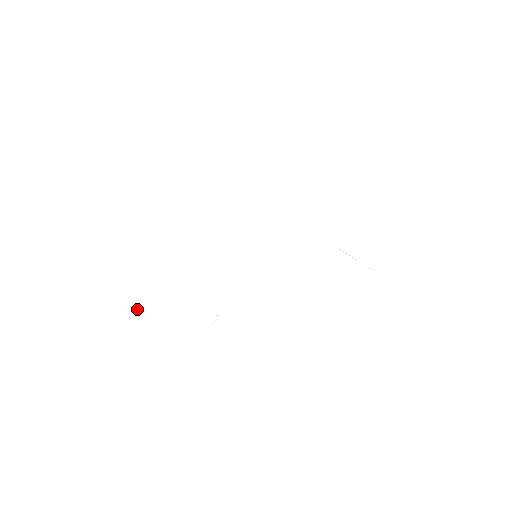
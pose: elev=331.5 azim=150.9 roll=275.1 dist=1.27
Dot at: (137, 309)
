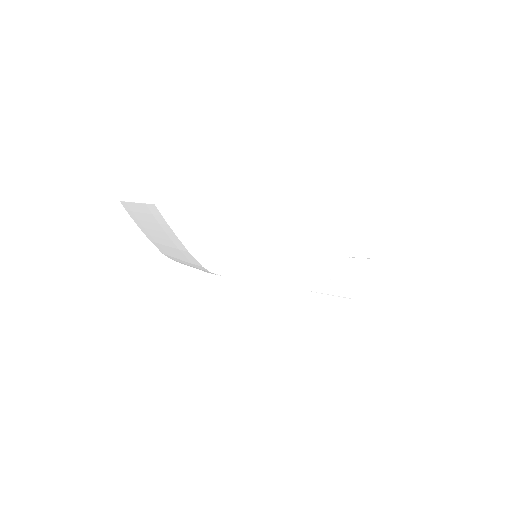
Dot at: (163, 217)
